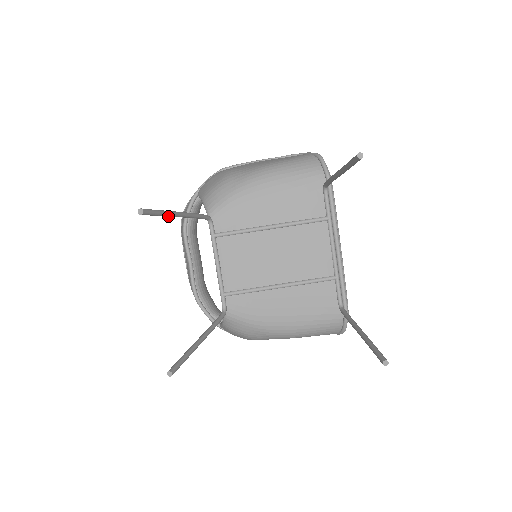
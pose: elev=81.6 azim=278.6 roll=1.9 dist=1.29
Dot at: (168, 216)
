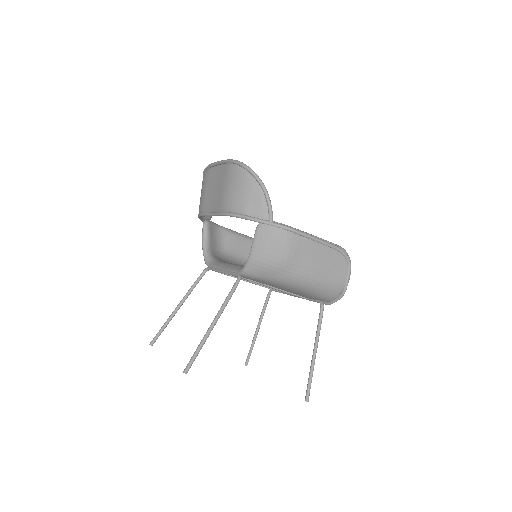
Dot at: (203, 340)
